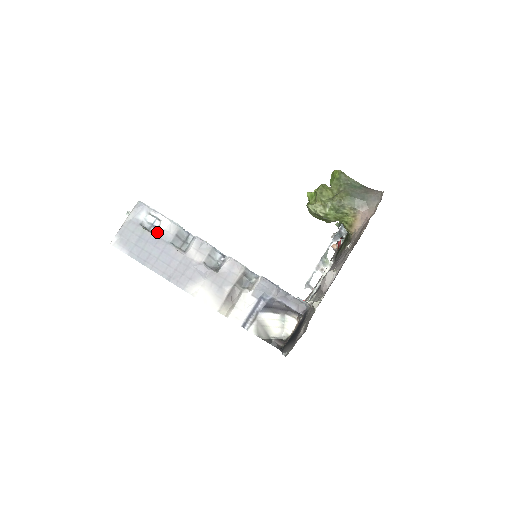
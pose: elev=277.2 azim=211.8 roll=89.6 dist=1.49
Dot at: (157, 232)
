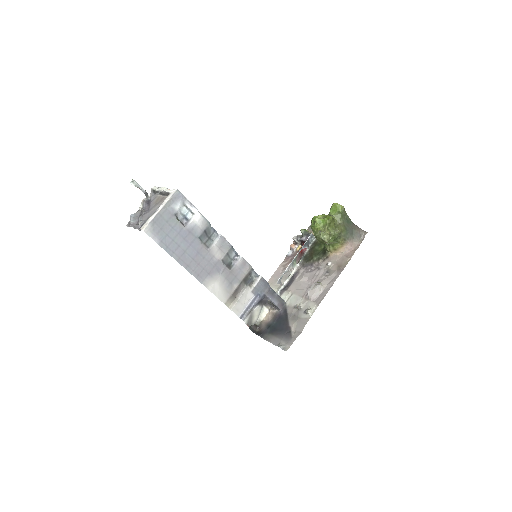
Dot at: (189, 225)
